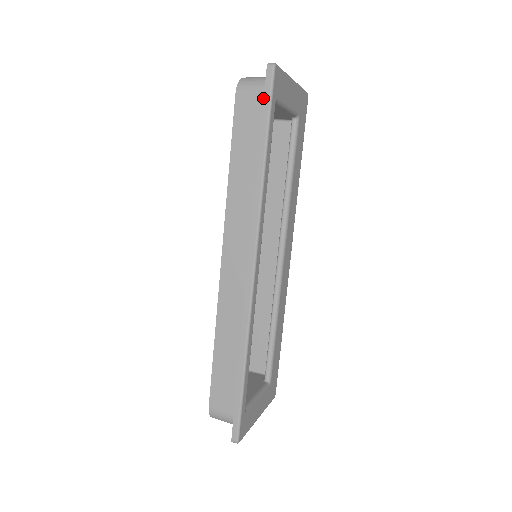
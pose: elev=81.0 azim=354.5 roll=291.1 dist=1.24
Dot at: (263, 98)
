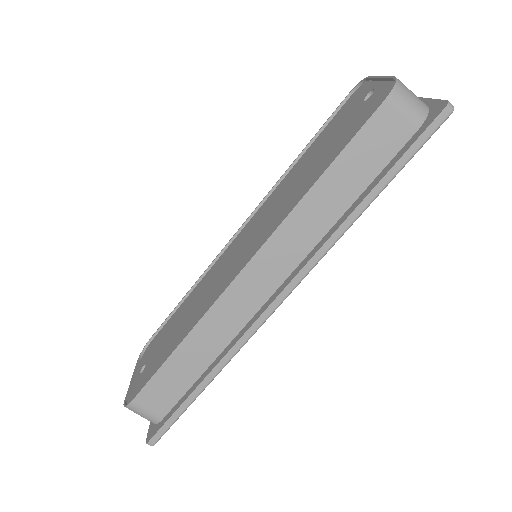
Dot at: (410, 130)
